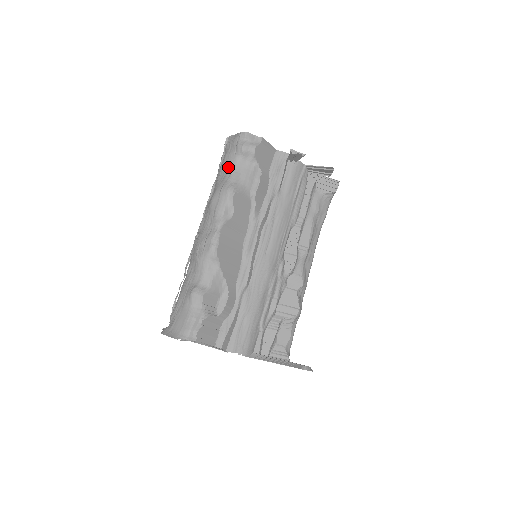
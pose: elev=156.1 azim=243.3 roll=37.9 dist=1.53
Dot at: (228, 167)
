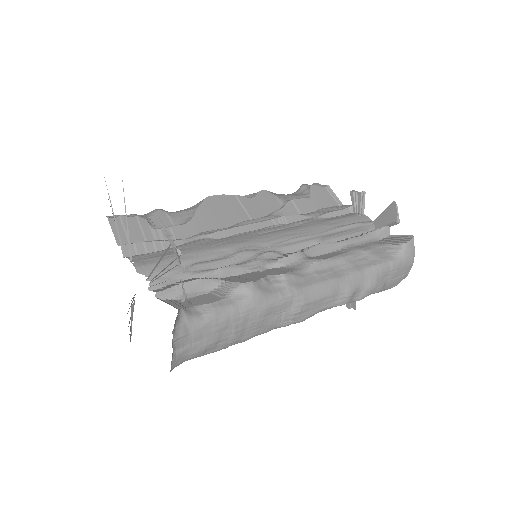
Dot at: occluded
